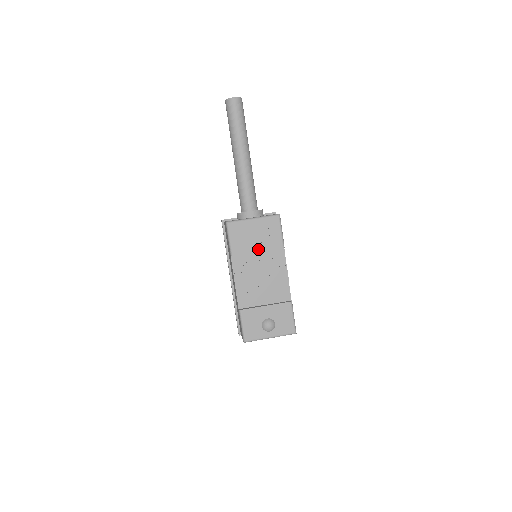
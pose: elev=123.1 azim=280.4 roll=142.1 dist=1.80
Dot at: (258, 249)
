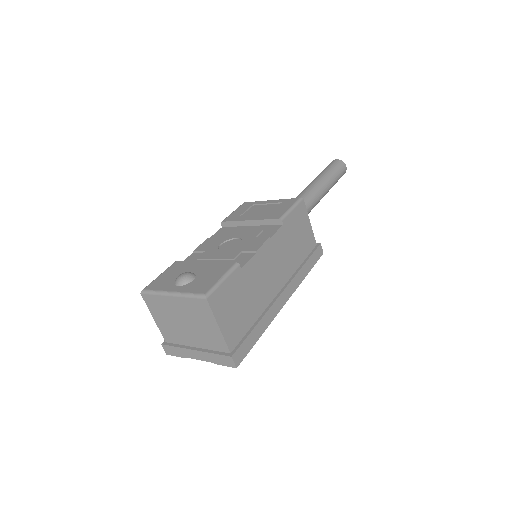
Dot at: (251, 219)
